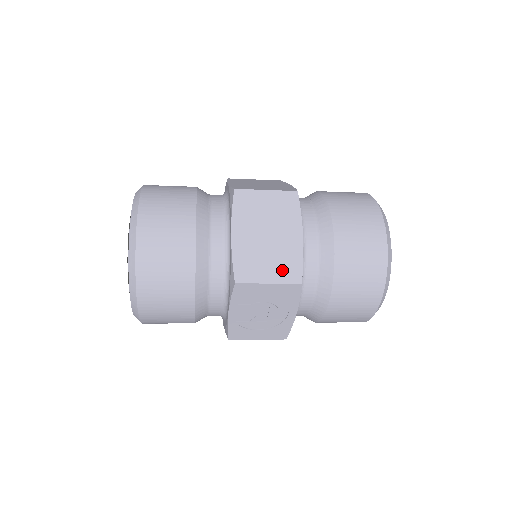
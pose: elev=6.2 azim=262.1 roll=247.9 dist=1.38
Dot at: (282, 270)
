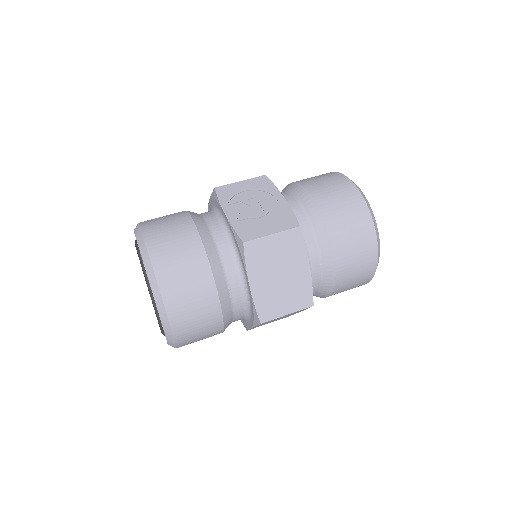
Dot at: occluded
